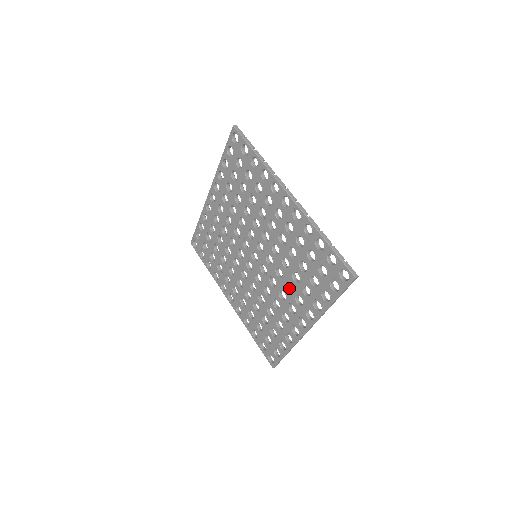
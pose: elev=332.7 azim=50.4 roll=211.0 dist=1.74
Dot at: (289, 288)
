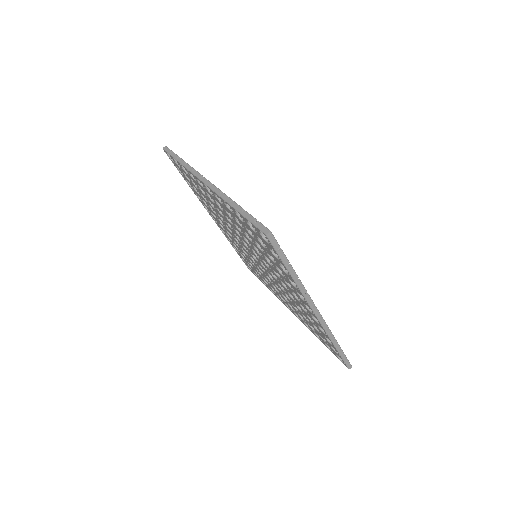
Dot at: occluded
